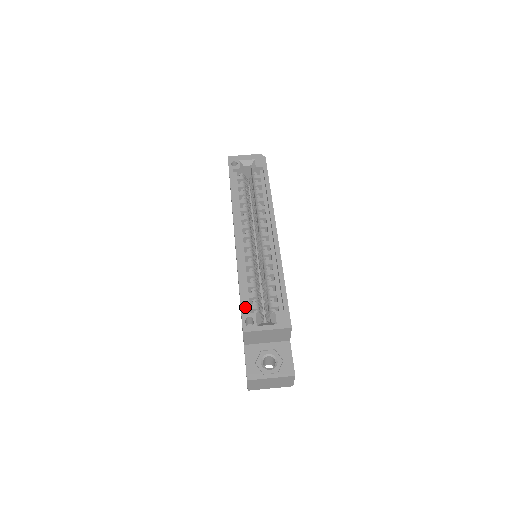
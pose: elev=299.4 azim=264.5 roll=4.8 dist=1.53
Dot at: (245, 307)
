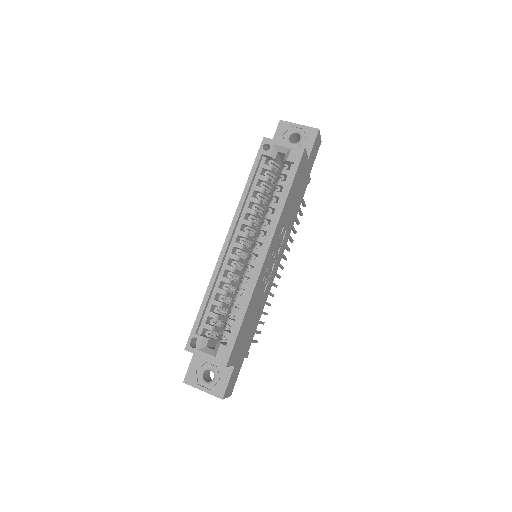
Dot at: (197, 326)
